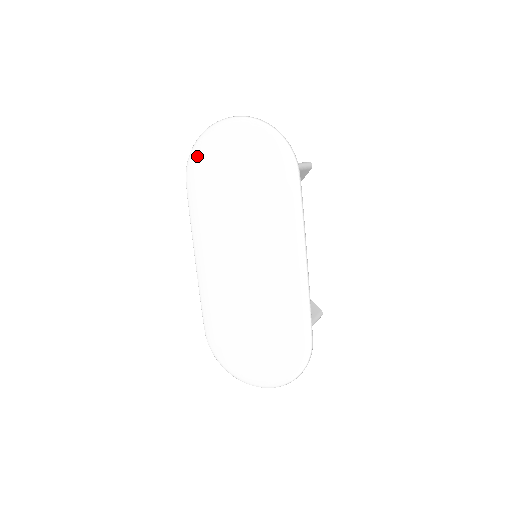
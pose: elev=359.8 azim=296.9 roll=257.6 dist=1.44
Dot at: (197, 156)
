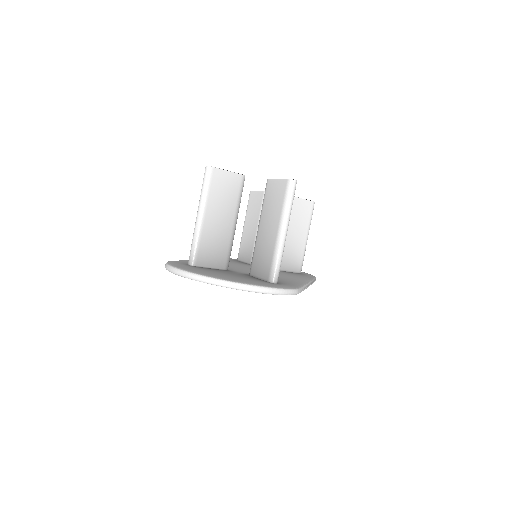
Dot at: occluded
